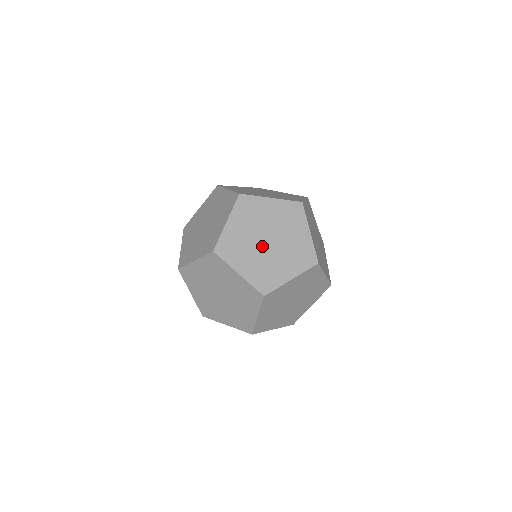
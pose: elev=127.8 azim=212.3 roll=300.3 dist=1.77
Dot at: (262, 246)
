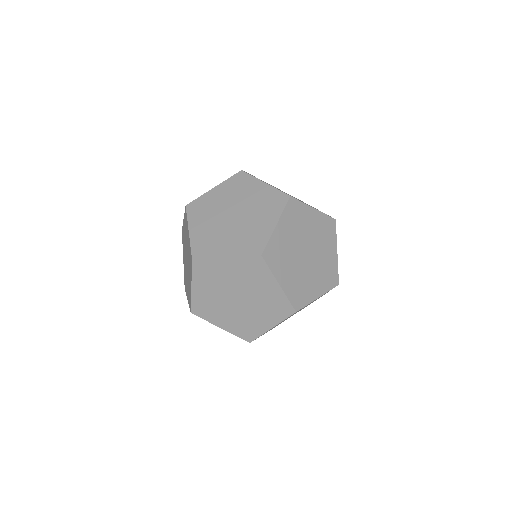
Dot at: (225, 218)
